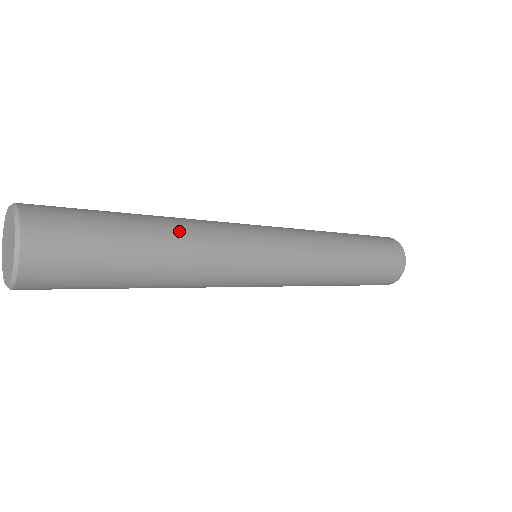
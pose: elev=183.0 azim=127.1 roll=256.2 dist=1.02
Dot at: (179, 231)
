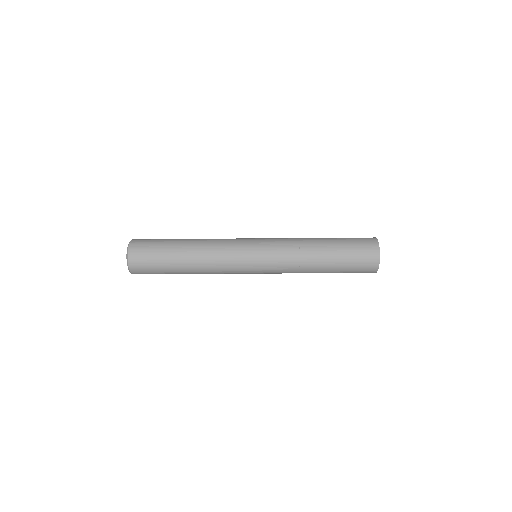
Dot at: (198, 240)
